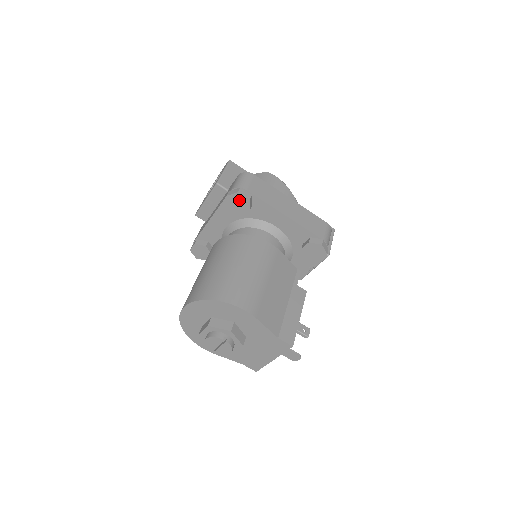
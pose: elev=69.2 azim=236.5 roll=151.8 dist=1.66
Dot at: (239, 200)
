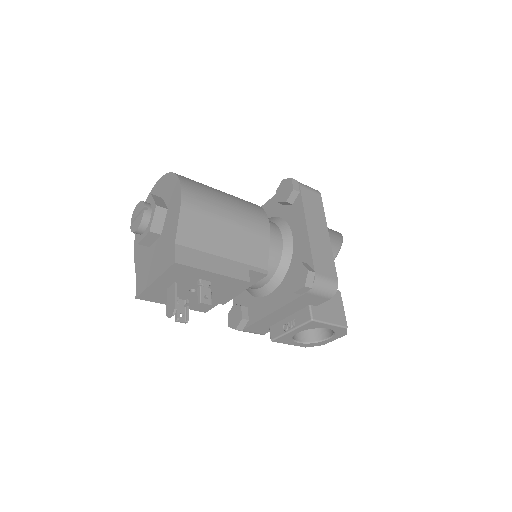
Dot at: (287, 187)
